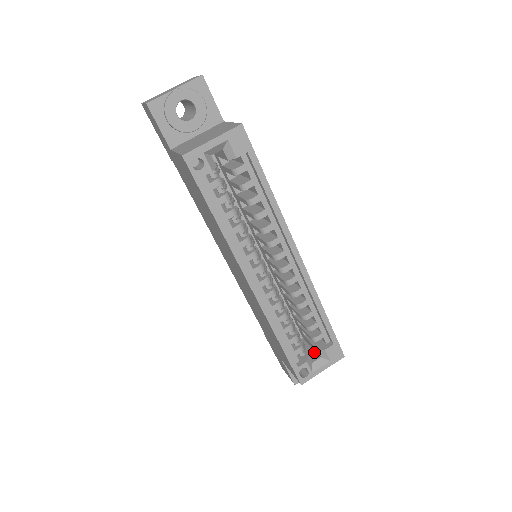
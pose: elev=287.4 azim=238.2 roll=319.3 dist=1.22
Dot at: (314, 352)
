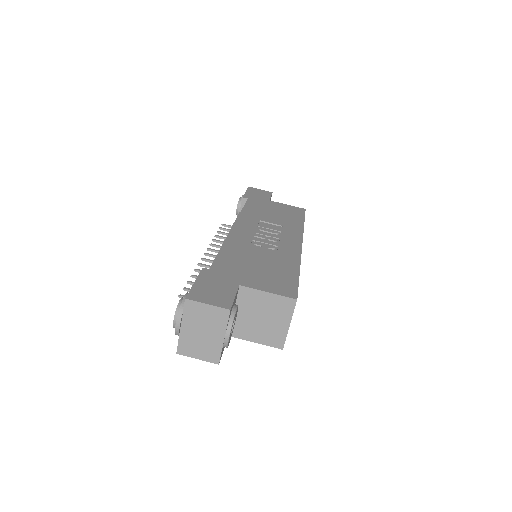
Dot at: occluded
